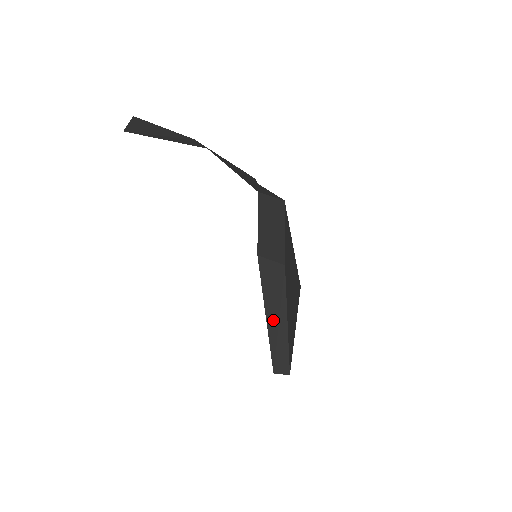
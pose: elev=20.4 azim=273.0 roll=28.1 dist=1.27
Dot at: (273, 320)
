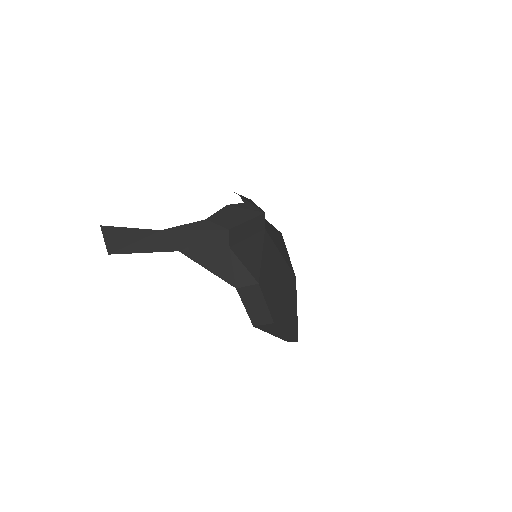
Dot at: (278, 335)
